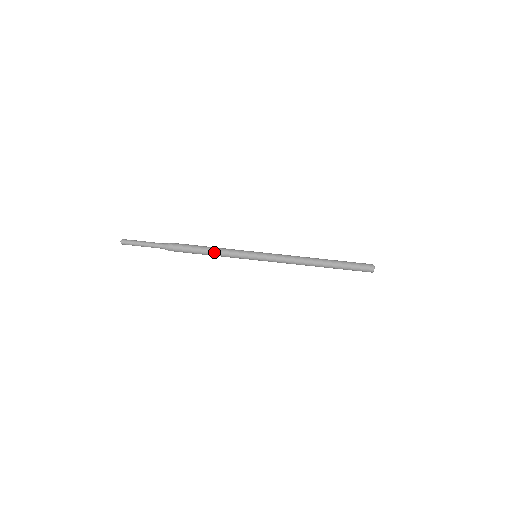
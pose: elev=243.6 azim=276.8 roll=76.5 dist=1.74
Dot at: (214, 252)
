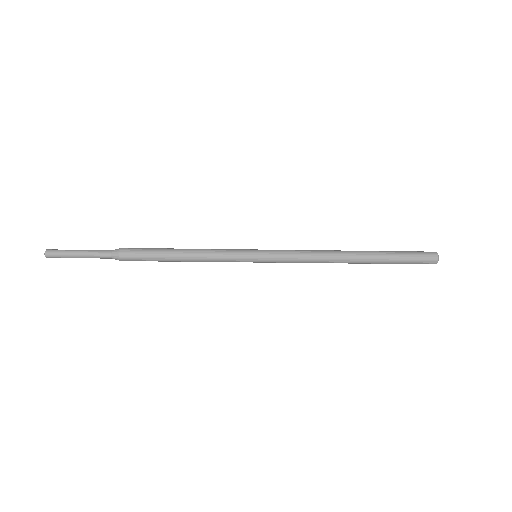
Dot at: (191, 256)
